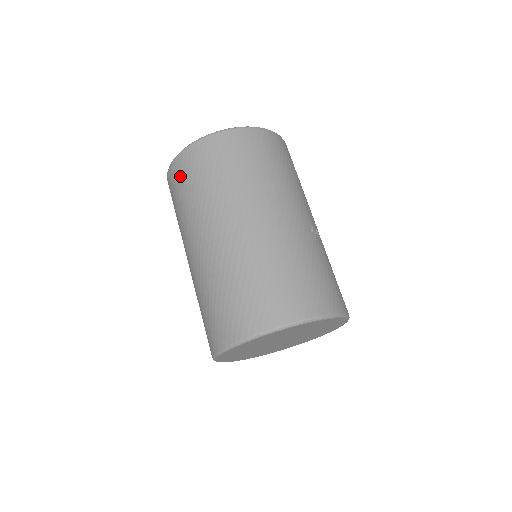
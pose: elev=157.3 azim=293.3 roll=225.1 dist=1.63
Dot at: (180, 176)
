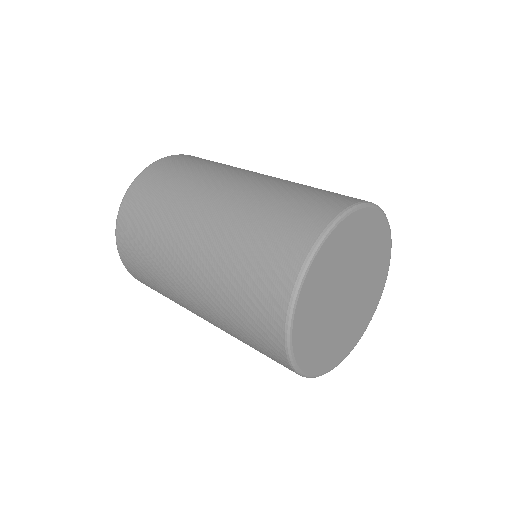
Dot at: (161, 172)
